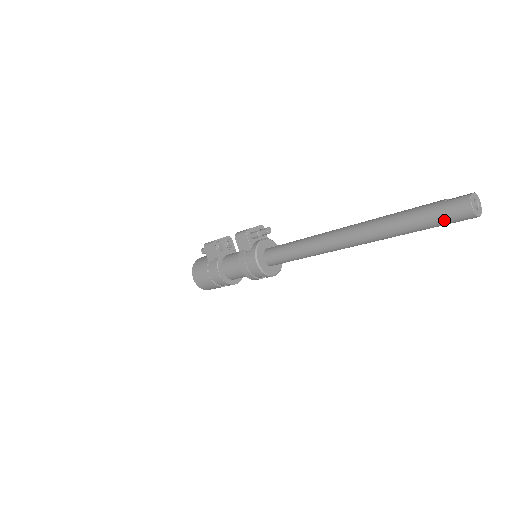
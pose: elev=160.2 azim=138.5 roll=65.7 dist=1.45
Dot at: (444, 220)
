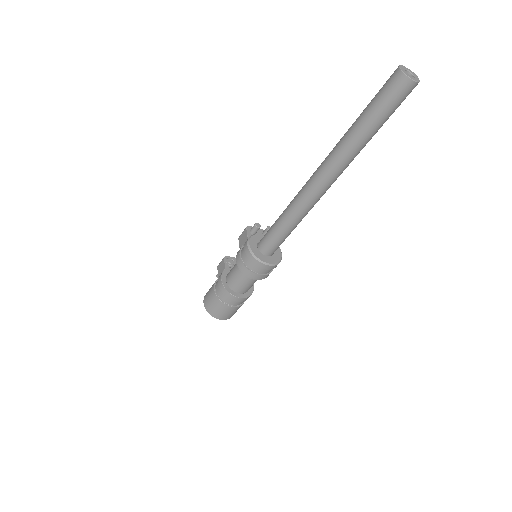
Dot at: (383, 98)
